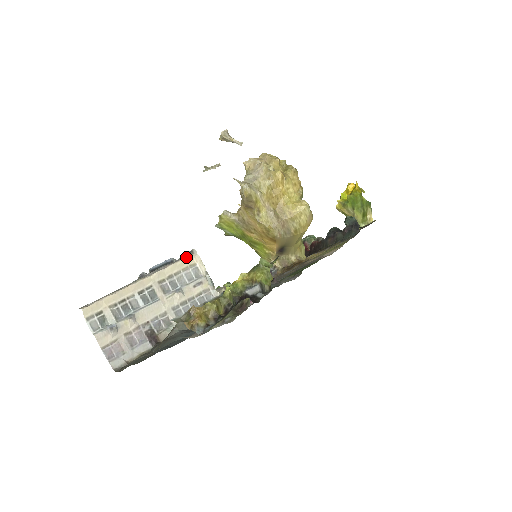
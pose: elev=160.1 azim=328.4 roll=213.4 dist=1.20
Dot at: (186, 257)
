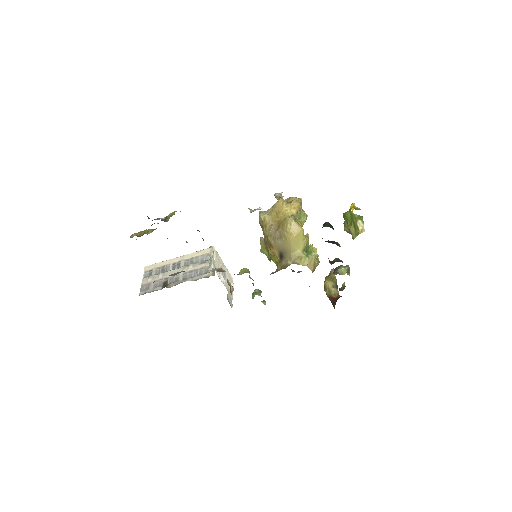
Dot at: (205, 249)
